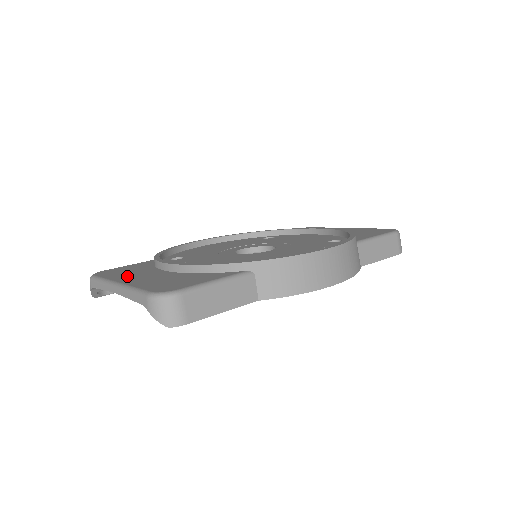
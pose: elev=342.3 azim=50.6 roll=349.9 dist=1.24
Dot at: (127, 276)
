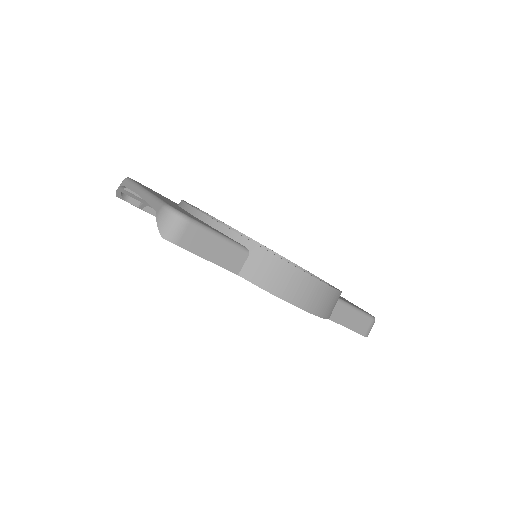
Dot at: (155, 193)
